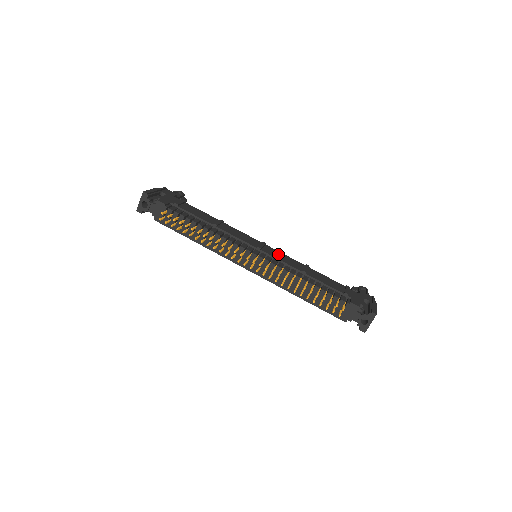
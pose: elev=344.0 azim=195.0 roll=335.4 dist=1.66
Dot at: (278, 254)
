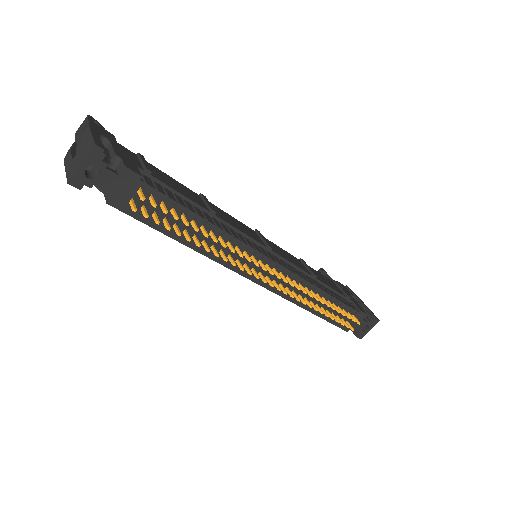
Dot at: (279, 250)
